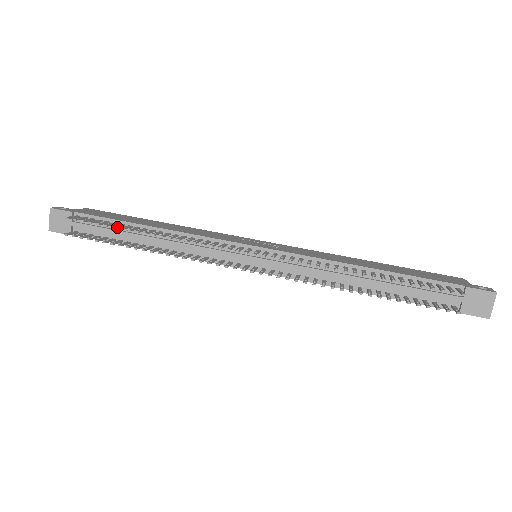
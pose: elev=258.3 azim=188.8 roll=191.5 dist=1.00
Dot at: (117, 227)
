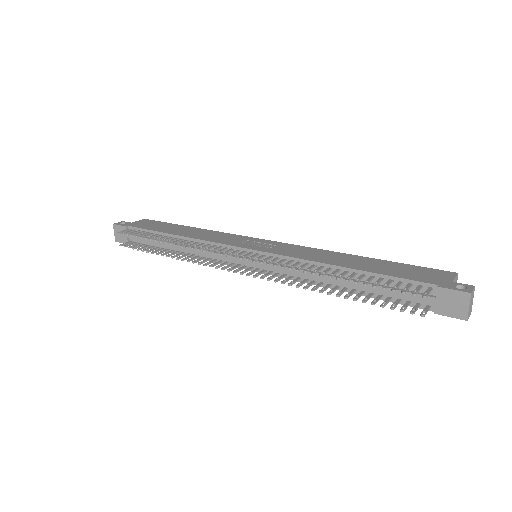
Dot at: (150, 238)
